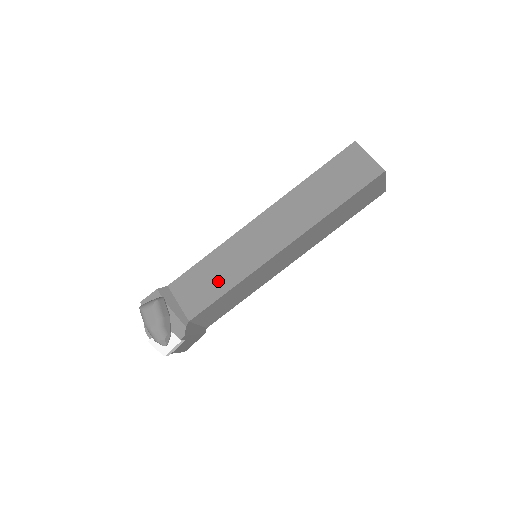
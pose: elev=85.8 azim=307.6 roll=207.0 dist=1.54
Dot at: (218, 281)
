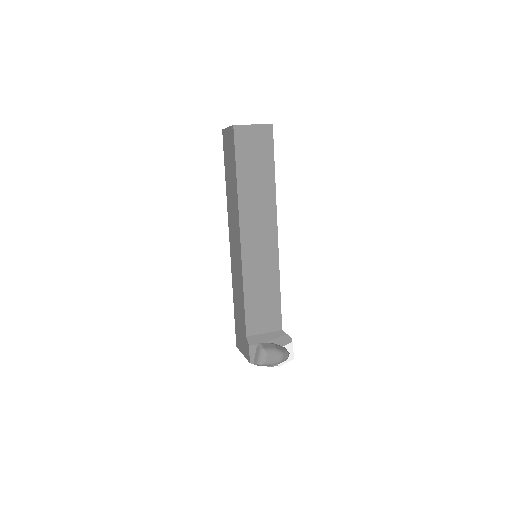
Dot at: (269, 295)
